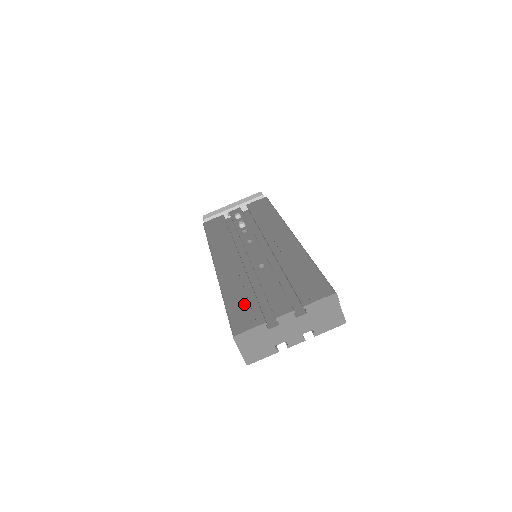
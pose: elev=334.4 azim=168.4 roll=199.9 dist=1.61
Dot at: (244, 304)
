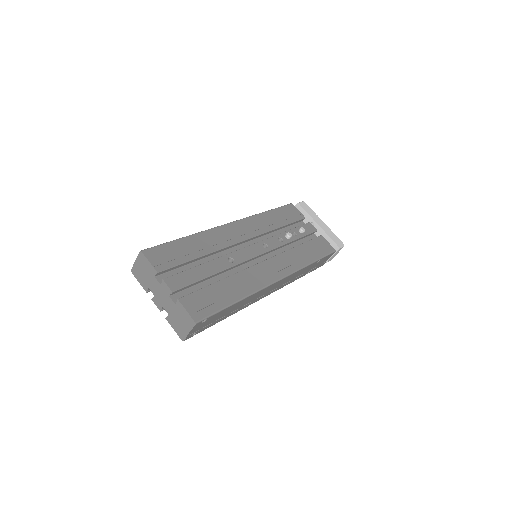
Dot at: (180, 253)
